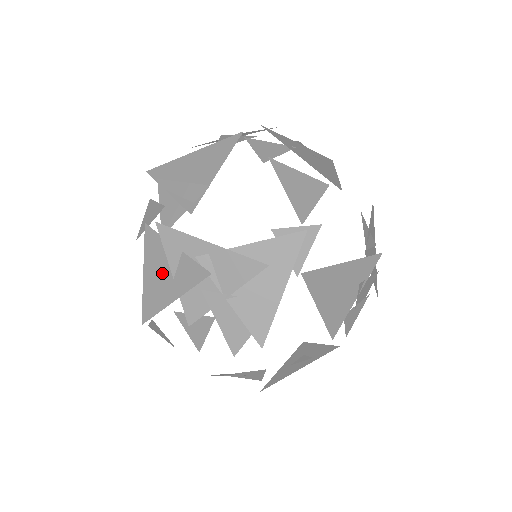
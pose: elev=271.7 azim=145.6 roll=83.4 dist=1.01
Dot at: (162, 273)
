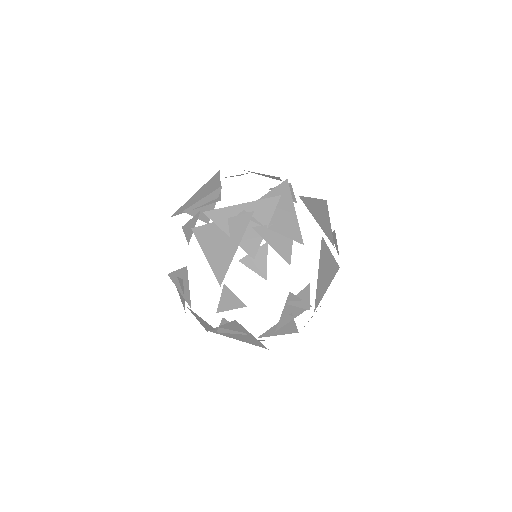
Dot at: (220, 242)
